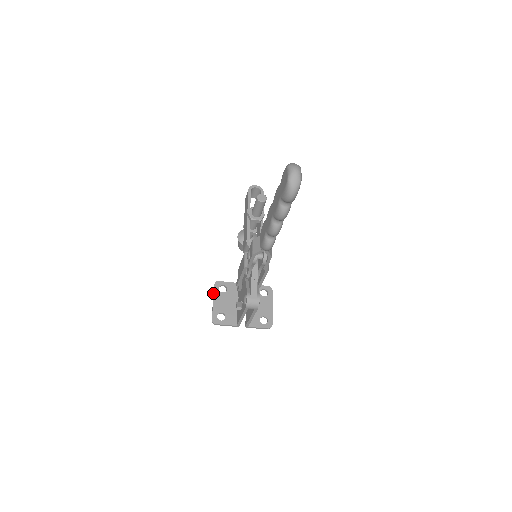
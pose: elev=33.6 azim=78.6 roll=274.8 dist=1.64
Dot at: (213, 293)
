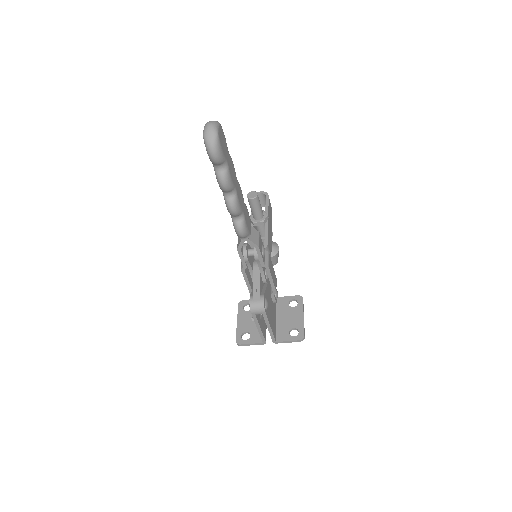
Dot at: (238, 314)
